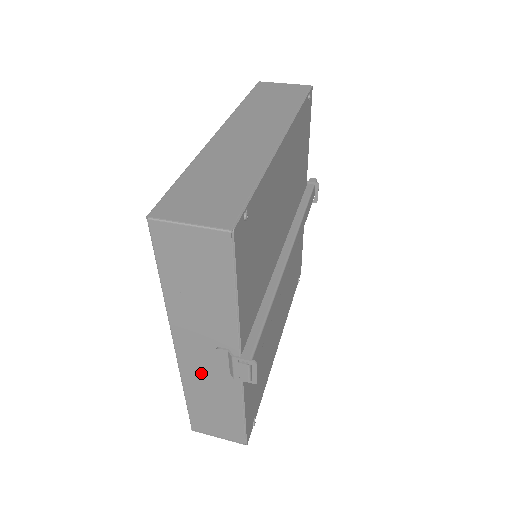
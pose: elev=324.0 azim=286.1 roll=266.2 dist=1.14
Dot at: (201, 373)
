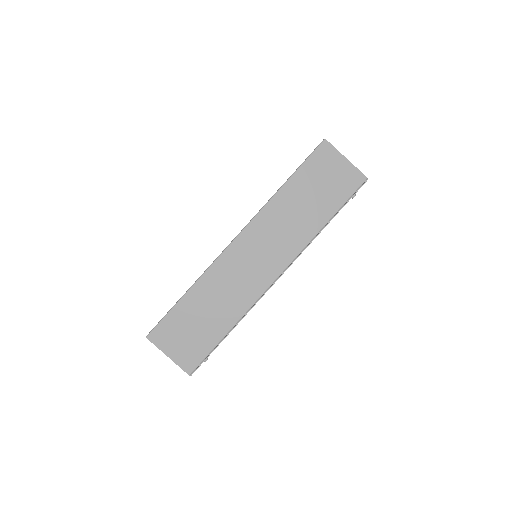
Dot at: occluded
